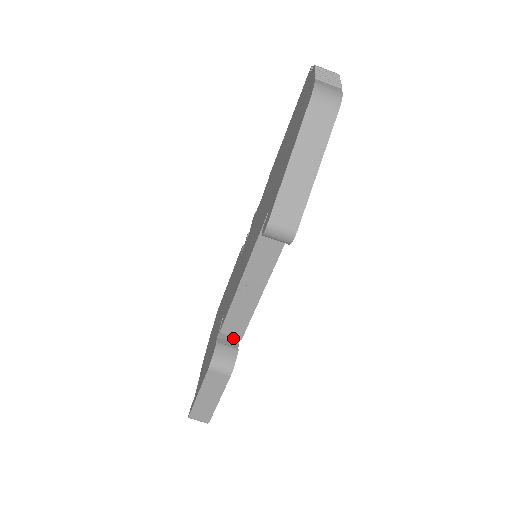
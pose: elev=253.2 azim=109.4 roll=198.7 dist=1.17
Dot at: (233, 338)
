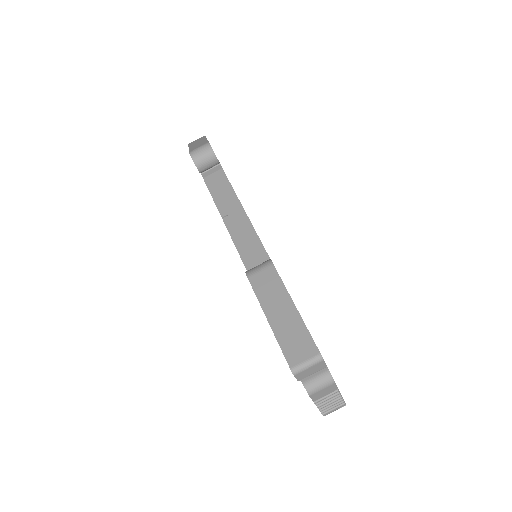
Dot at: occluded
